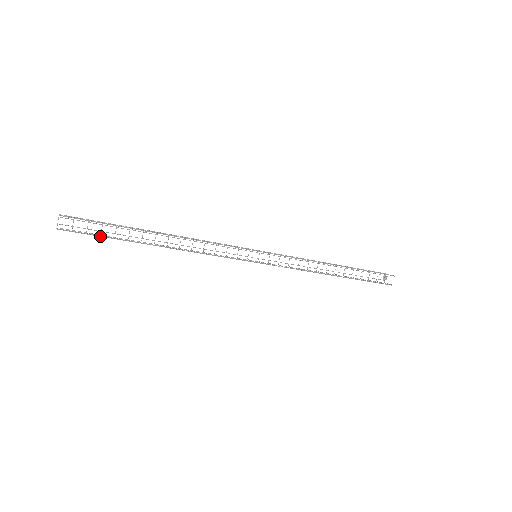
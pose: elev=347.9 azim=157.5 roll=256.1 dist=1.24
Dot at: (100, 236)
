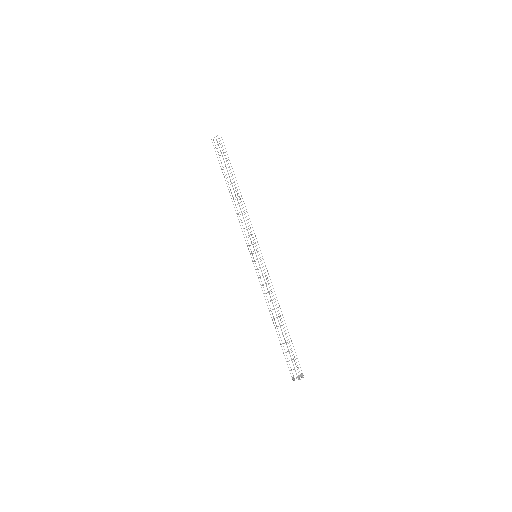
Dot at: occluded
